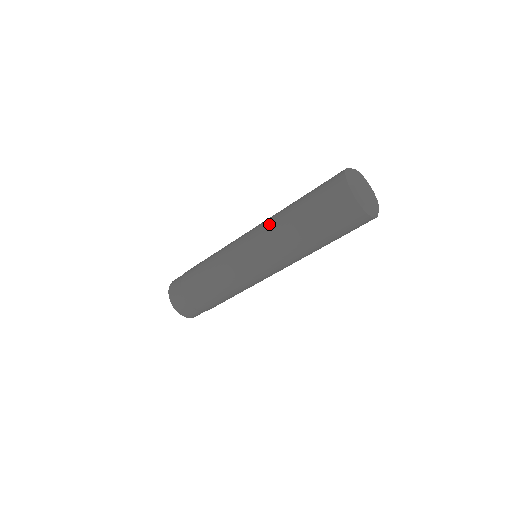
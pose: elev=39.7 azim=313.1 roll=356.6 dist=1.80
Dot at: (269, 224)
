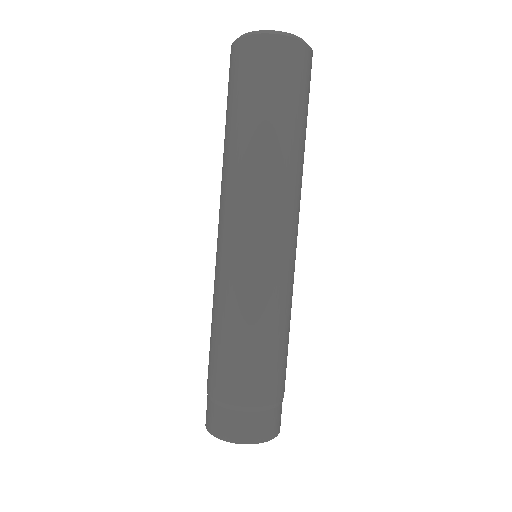
Dot at: occluded
